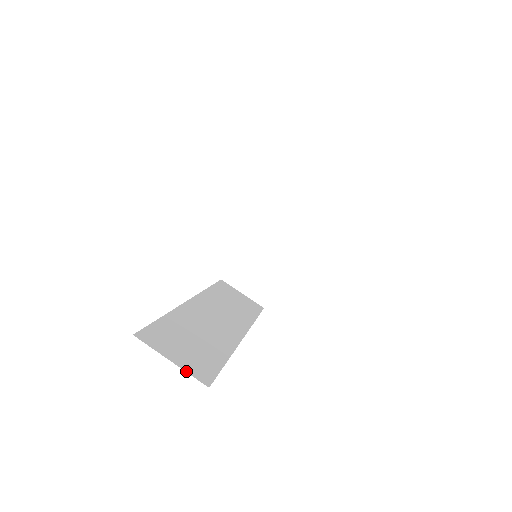
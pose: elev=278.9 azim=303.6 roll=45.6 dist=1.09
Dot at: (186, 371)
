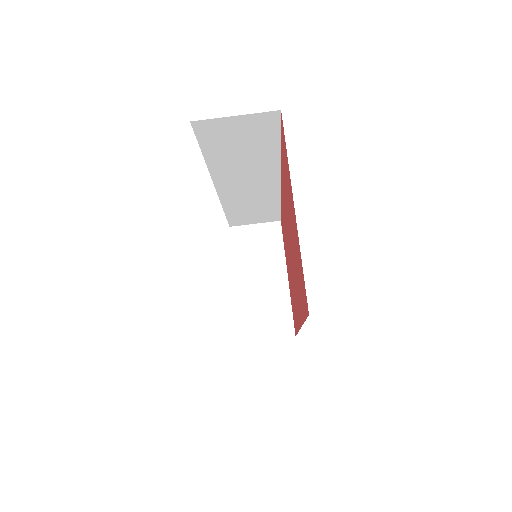
Dot at: occluded
